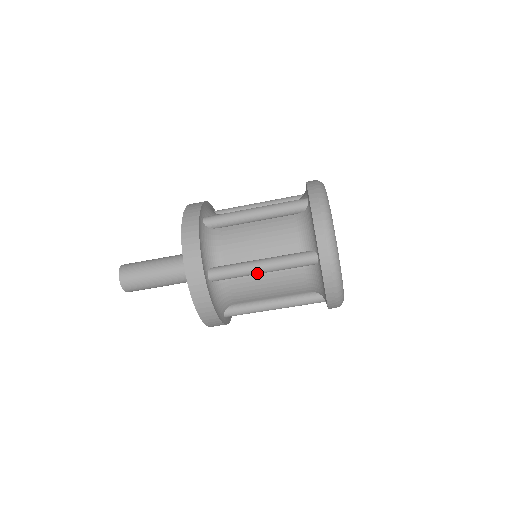
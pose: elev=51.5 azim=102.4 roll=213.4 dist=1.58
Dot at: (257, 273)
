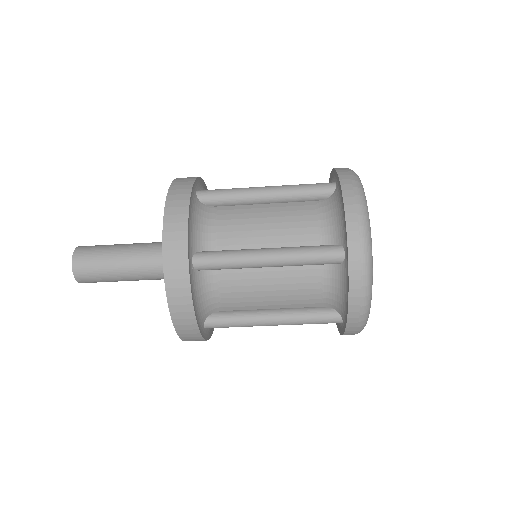
Dot at: (259, 265)
